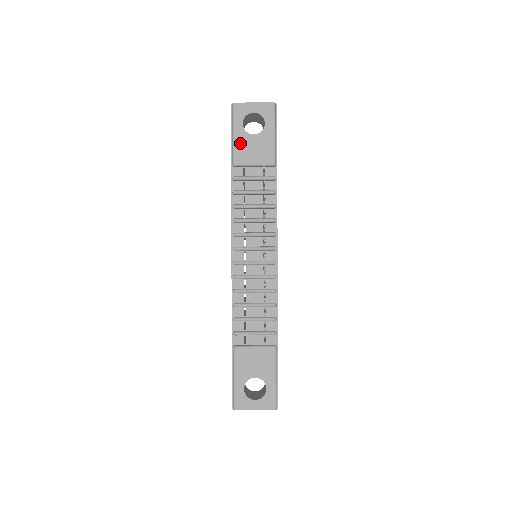
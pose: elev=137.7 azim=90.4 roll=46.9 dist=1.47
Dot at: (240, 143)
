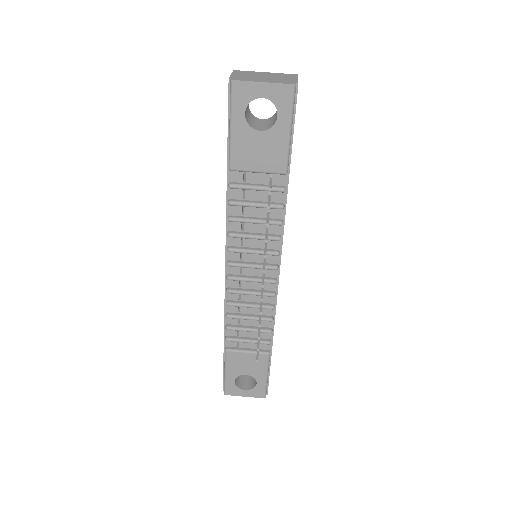
Dot at: (240, 141)
